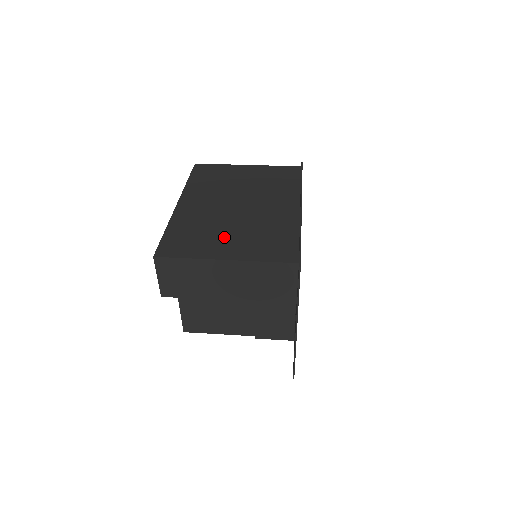
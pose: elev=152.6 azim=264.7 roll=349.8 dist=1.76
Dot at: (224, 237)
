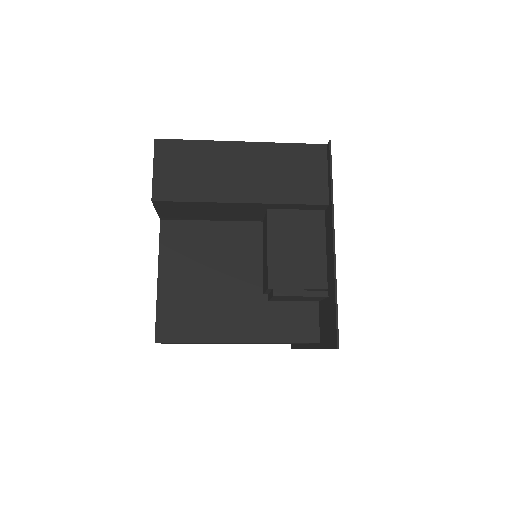
Dot at: occluded
